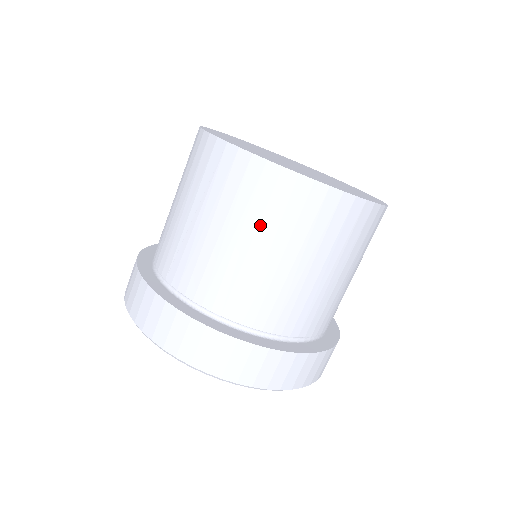
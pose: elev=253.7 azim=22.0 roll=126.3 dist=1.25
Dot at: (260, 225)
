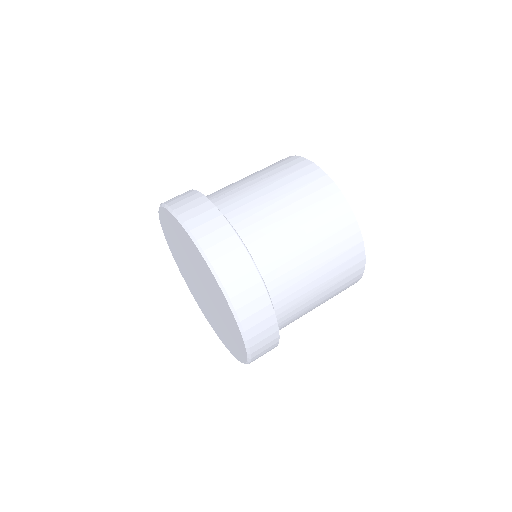
Dot at: (301, 200)
